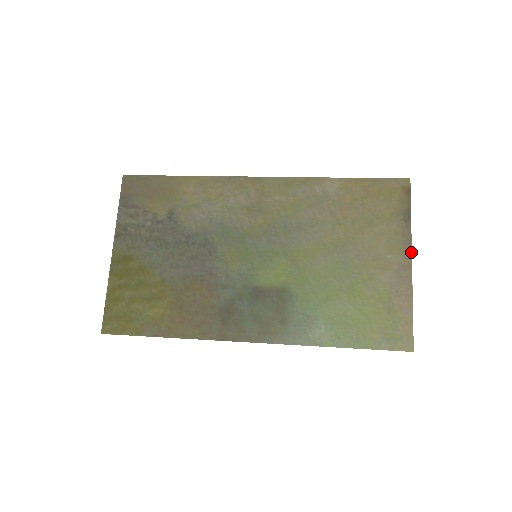
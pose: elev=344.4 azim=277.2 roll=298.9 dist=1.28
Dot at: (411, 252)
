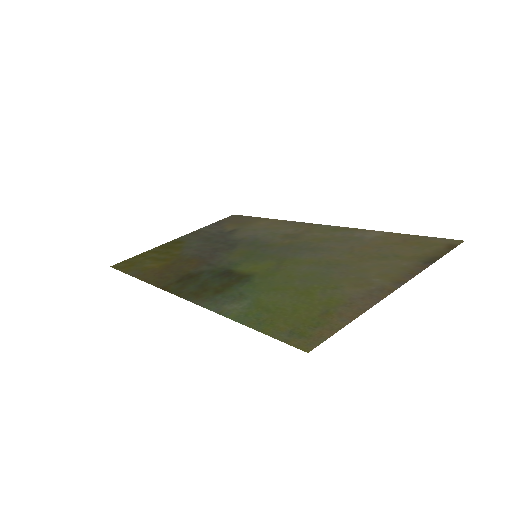
Dot at: (406, 282)
